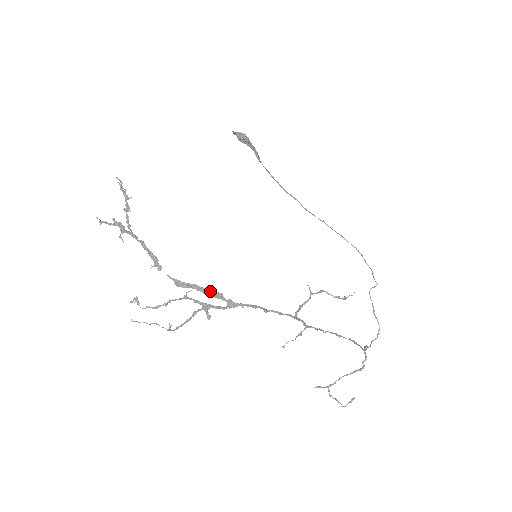
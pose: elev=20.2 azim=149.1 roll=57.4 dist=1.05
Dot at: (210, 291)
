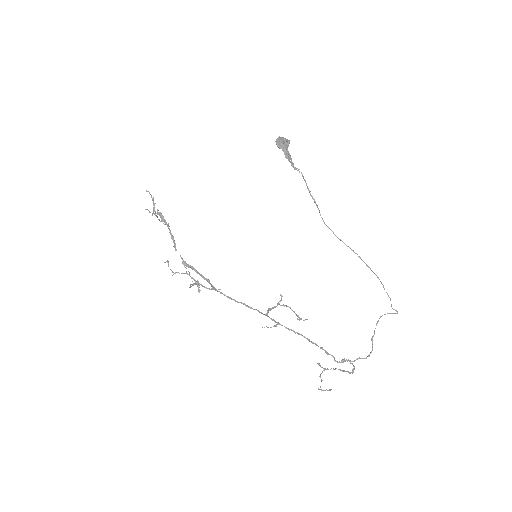
Dot at: (201, 275)
